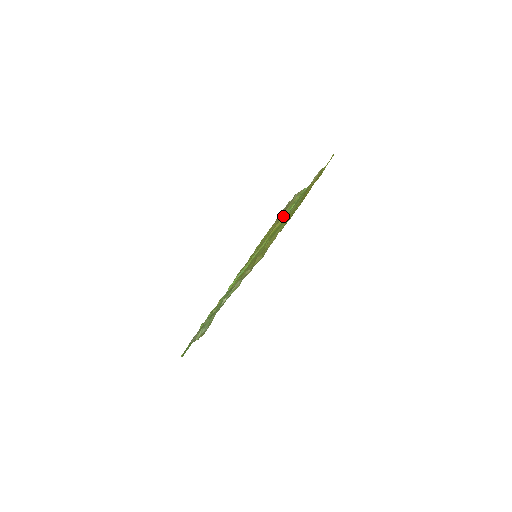
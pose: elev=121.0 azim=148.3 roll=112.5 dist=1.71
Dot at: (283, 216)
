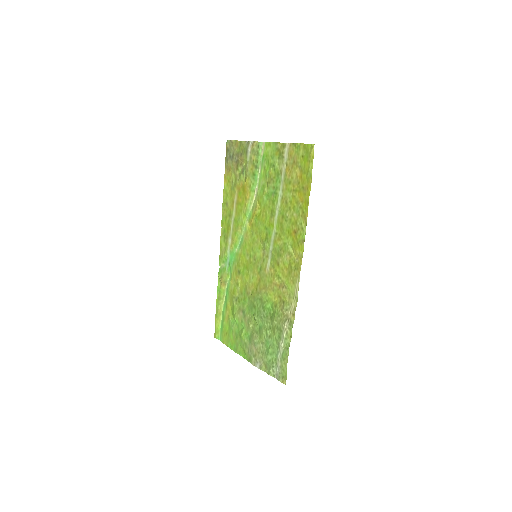
Dot at: (250, 186)
